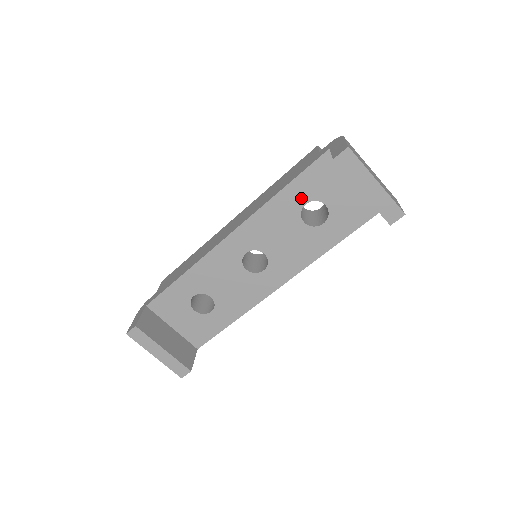
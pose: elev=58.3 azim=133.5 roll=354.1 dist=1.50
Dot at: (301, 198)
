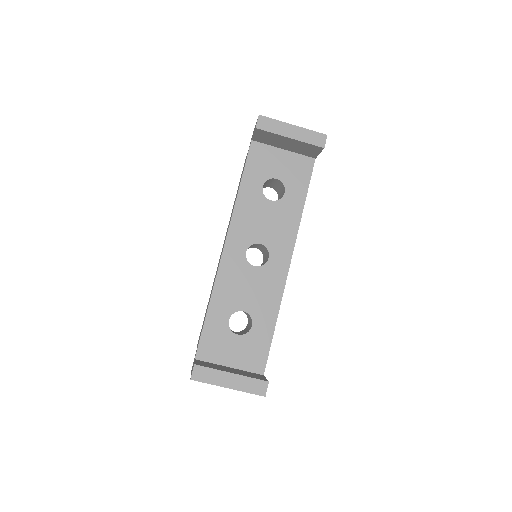
Dot at: (257, 184)
